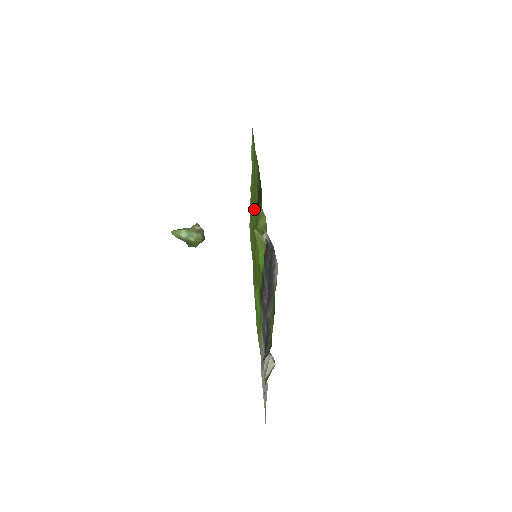
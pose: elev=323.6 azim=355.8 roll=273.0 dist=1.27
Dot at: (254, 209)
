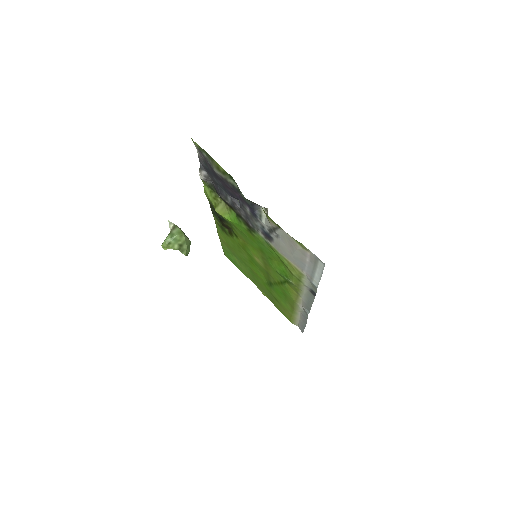
Dot at: (253, 269)
